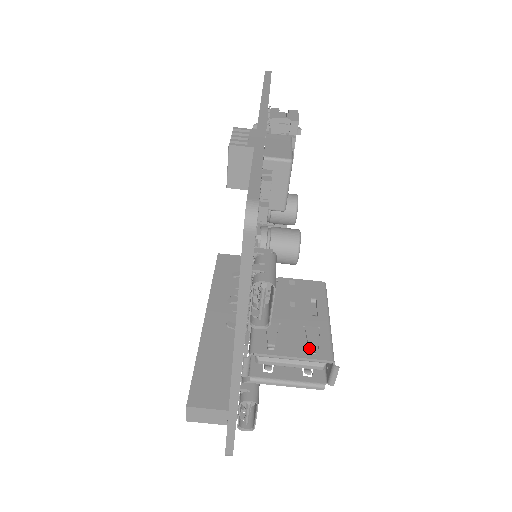
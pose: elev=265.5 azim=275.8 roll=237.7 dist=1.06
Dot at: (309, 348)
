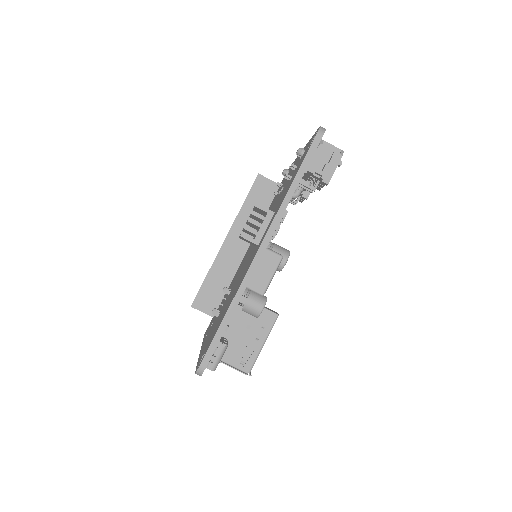
Dot at: (241, 361)
